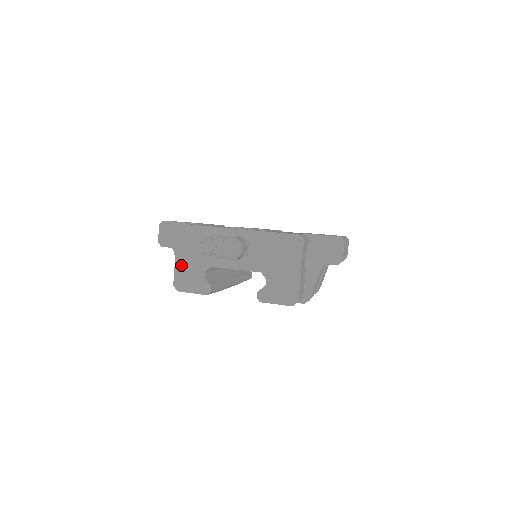
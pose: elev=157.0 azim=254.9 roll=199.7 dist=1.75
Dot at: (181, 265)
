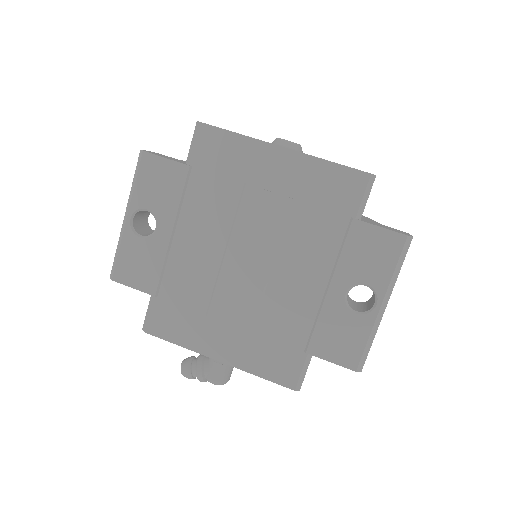
Dot at: occluded
